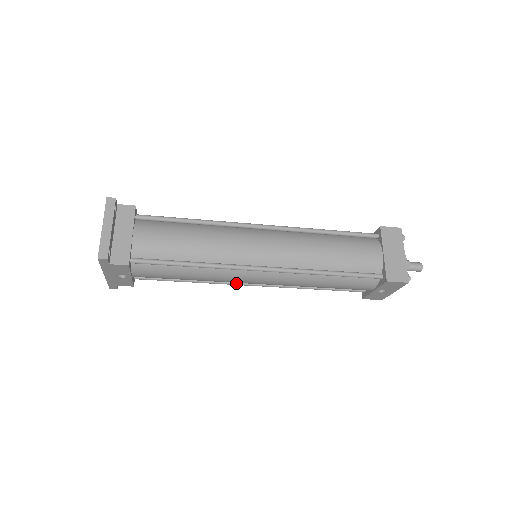
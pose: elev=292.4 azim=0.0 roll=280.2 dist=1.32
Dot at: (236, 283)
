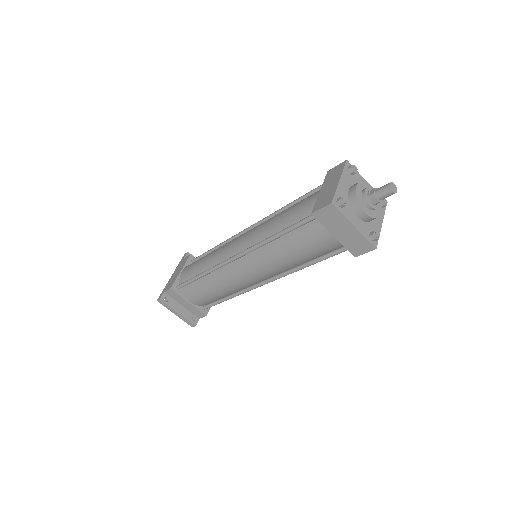
Dot at: occluded
